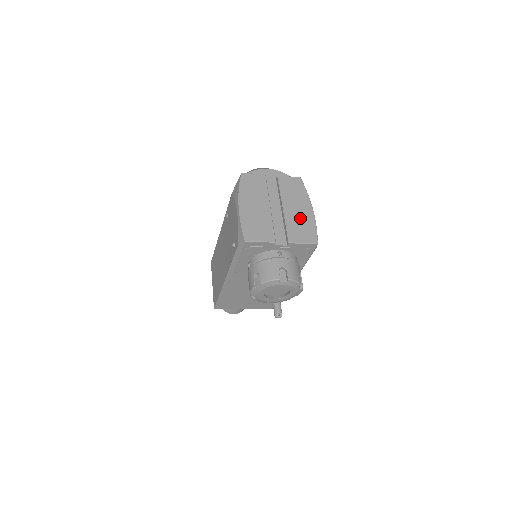
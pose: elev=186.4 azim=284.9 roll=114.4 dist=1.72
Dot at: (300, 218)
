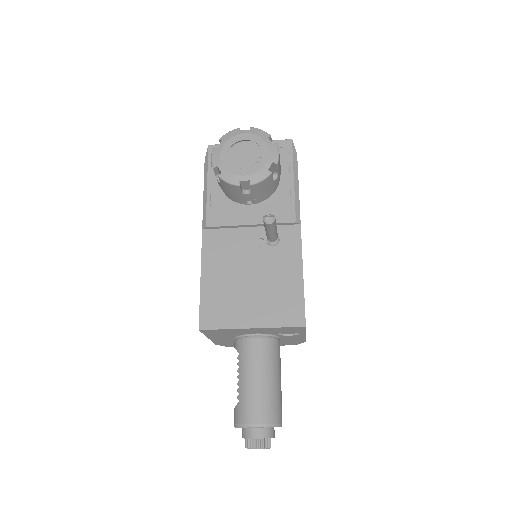
Dot at: occluded
